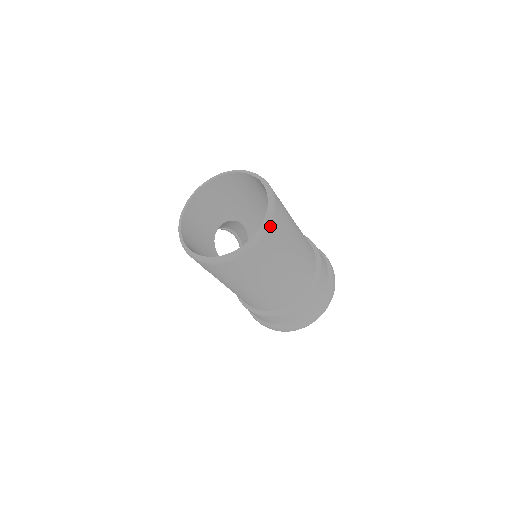
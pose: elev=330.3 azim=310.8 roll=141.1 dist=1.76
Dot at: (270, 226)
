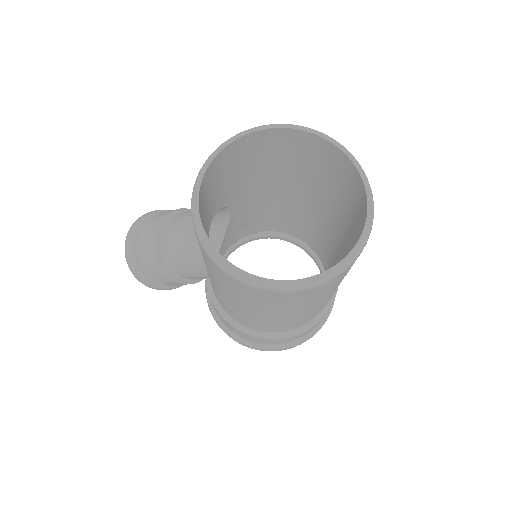
Dot at: occluded
